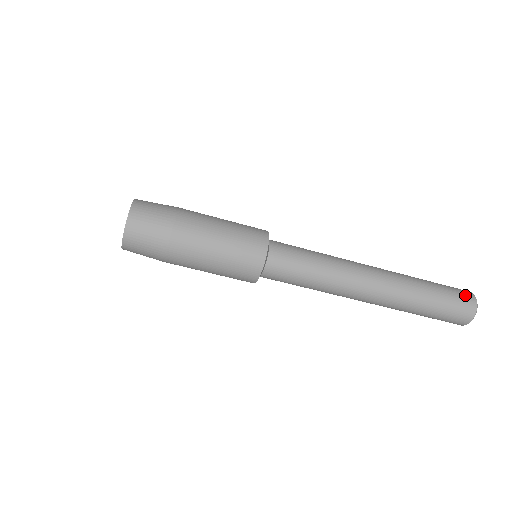
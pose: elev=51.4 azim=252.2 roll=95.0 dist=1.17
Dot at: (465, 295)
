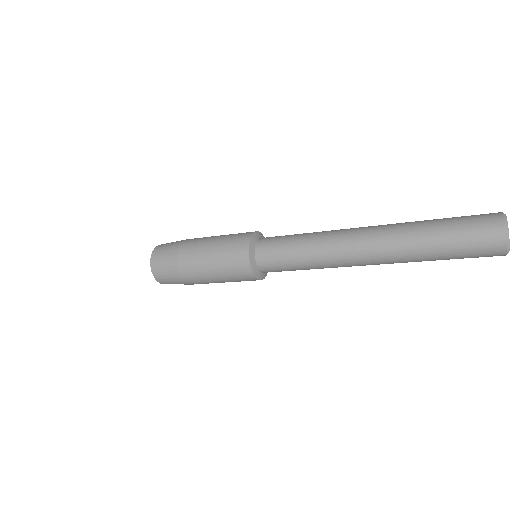
Dot at: (486, 221)
